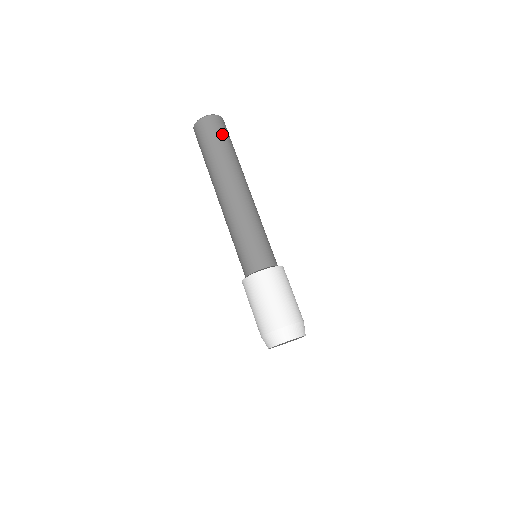
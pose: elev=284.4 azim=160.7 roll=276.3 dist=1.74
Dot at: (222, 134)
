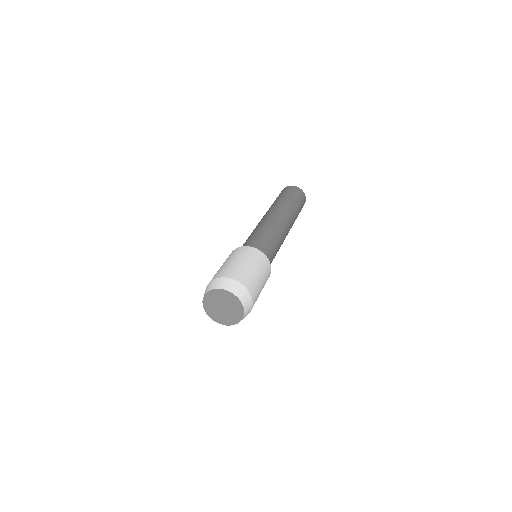
Dot at: (299, 198)
